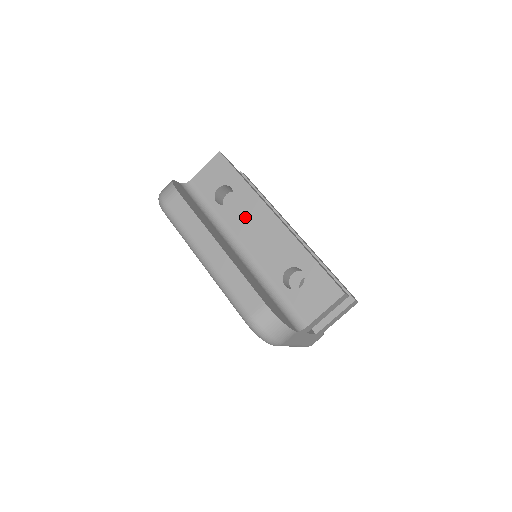
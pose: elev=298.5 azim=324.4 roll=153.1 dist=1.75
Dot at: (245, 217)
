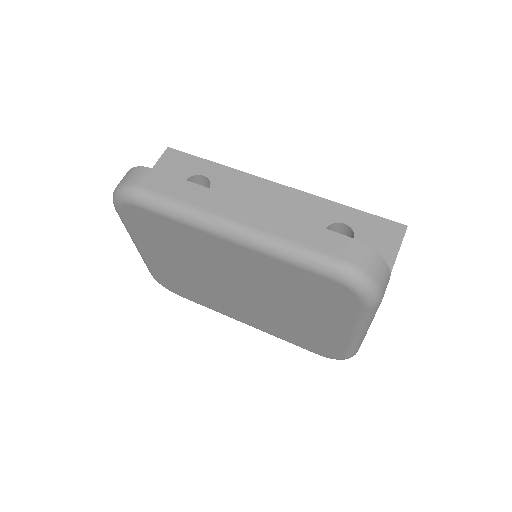
Dot at: (239, 197)
